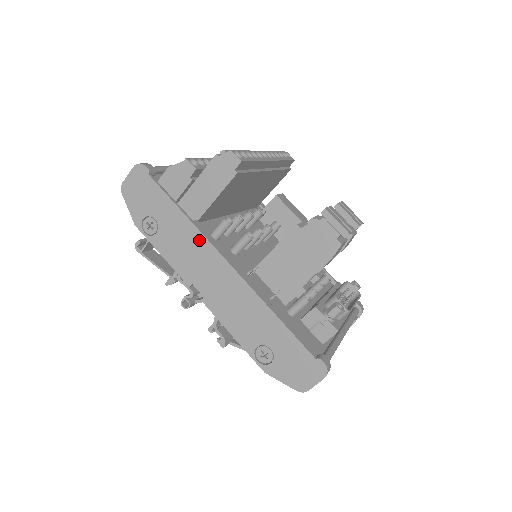
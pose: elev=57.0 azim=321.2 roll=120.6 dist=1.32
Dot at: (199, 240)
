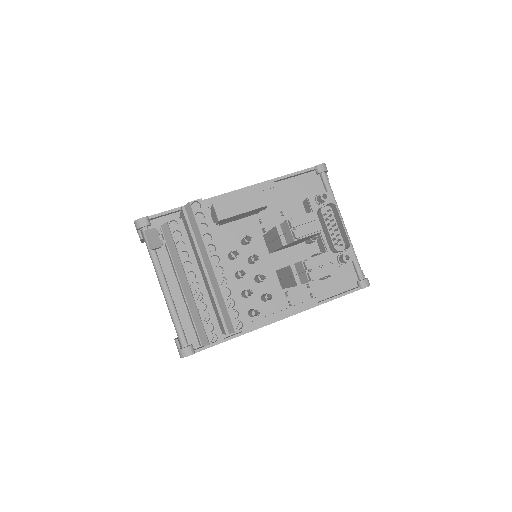
Dot at: occluded
